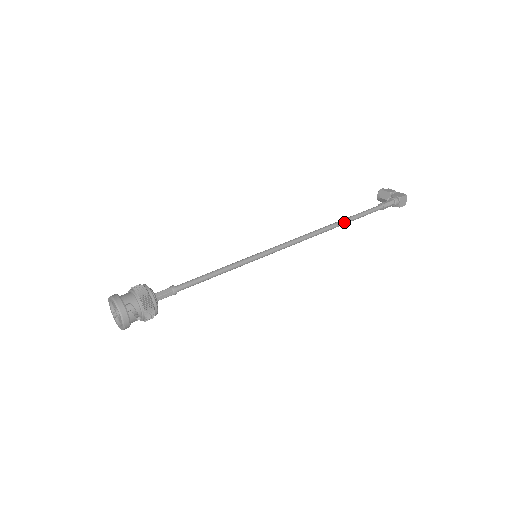
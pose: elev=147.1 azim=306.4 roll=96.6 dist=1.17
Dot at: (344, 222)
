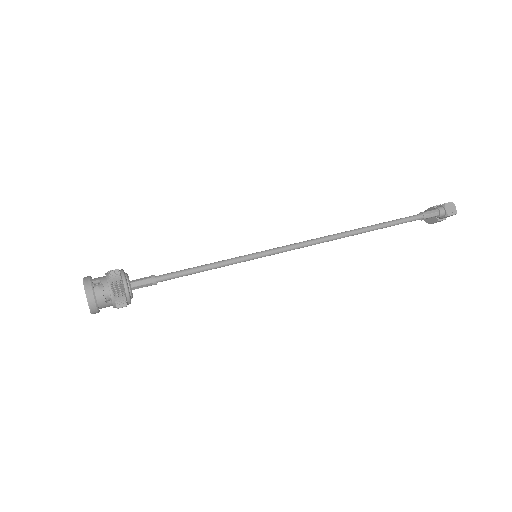
Dot at: (369, 227)
